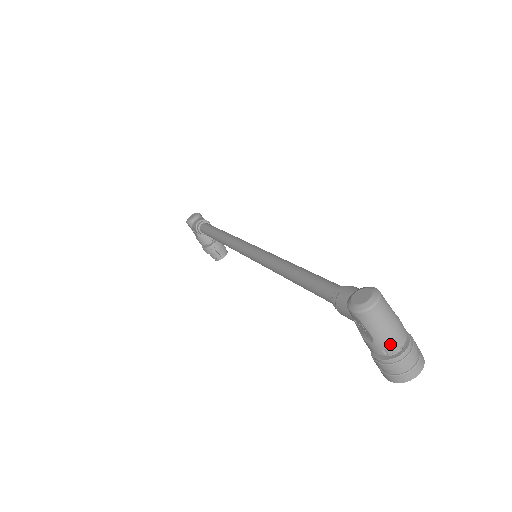
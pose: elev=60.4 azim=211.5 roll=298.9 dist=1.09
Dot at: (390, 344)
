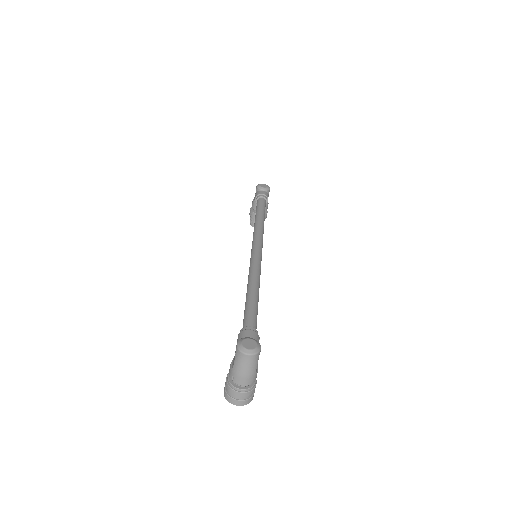
Dot at: (238, 378)
